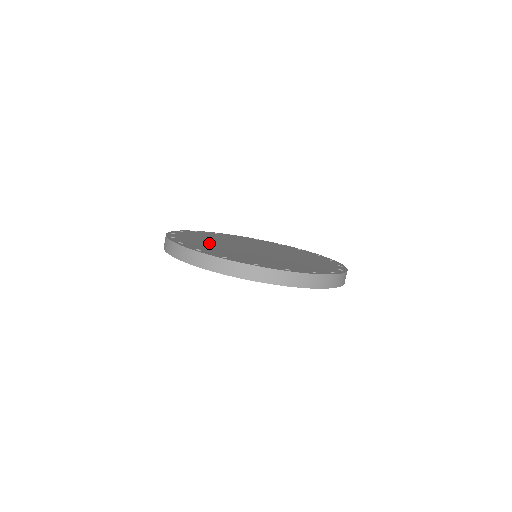
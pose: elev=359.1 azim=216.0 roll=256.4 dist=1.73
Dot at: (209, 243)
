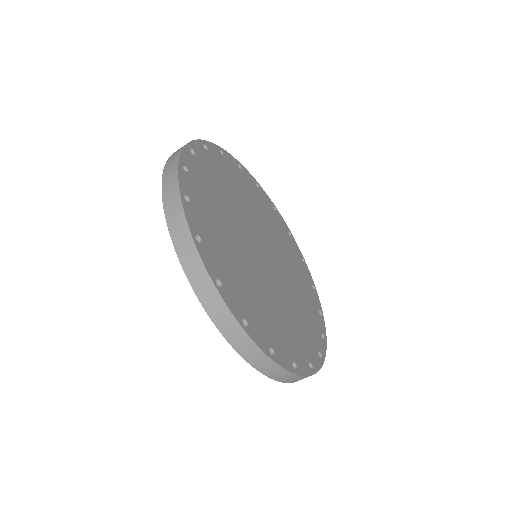
Dot at: (258, 294)
